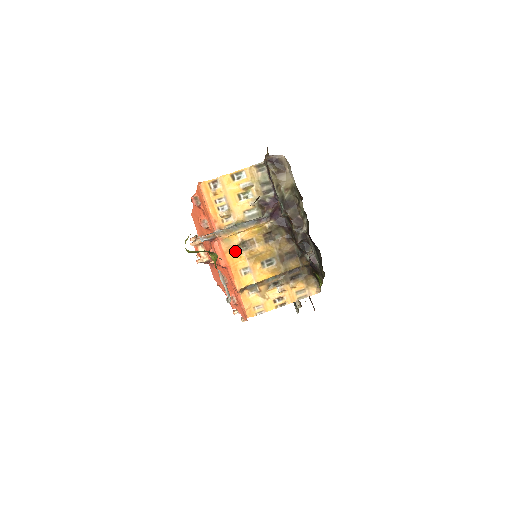
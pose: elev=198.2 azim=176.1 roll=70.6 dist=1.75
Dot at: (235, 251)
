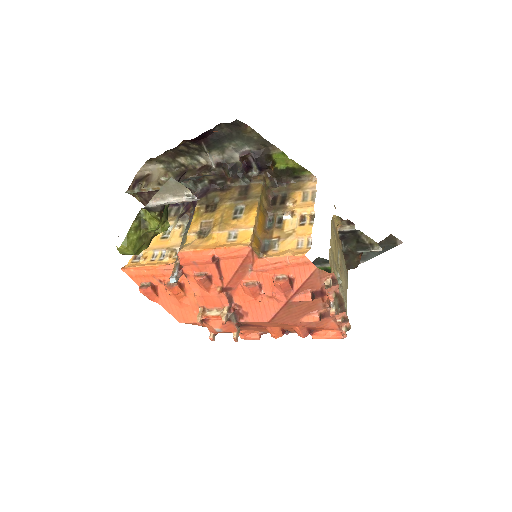
Dot at: (203, 242)
